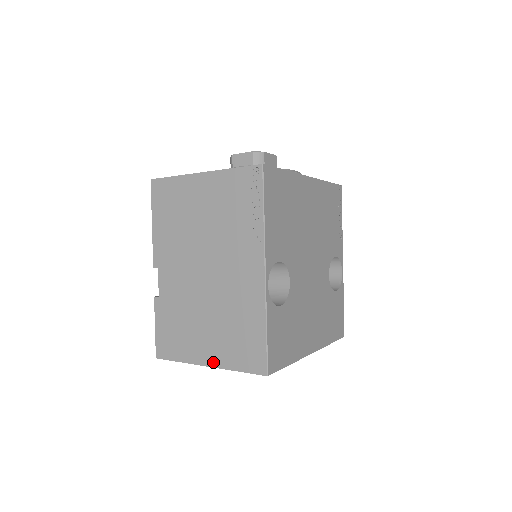
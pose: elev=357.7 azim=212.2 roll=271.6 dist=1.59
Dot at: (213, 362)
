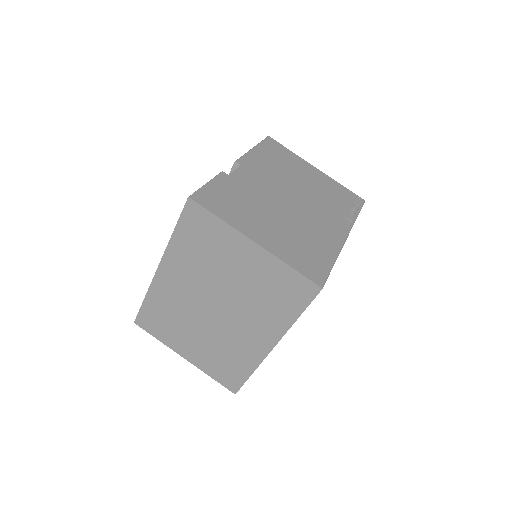
Dot at: (265, 244)
